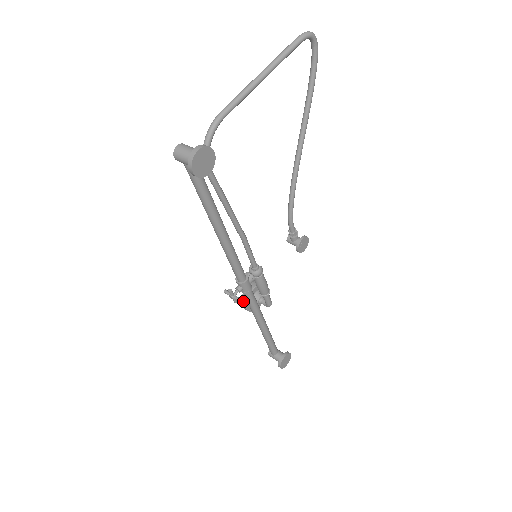
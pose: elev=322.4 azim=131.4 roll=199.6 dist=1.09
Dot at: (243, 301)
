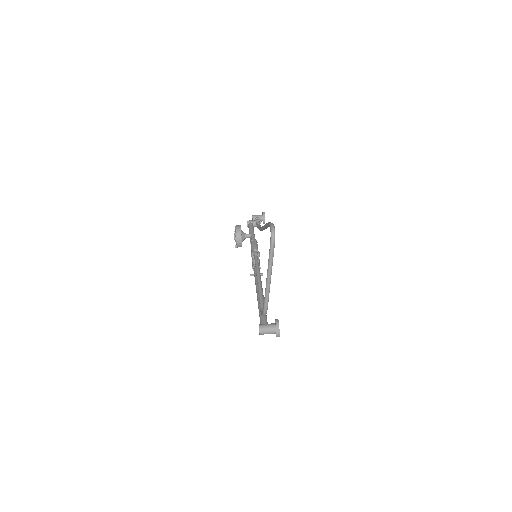
Dot at: occluded
